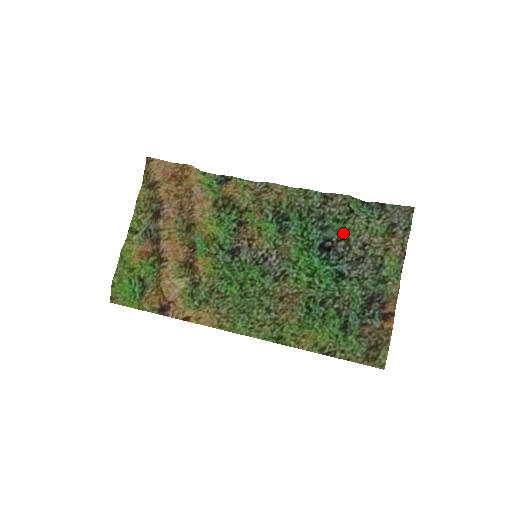
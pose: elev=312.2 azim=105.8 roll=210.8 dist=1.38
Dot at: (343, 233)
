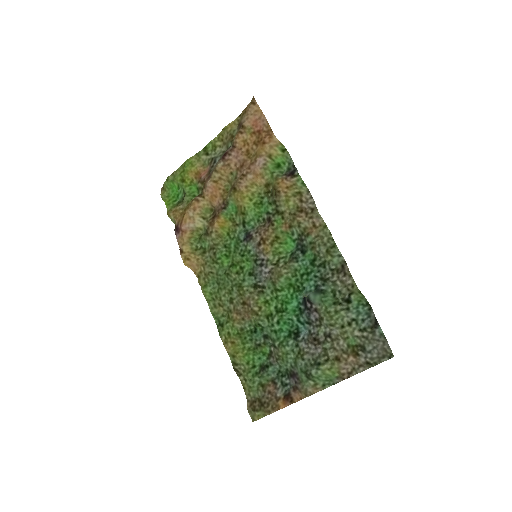
Dot at: (323, 310)
